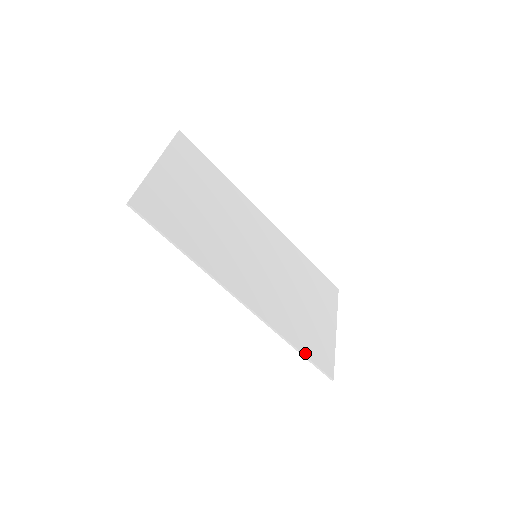
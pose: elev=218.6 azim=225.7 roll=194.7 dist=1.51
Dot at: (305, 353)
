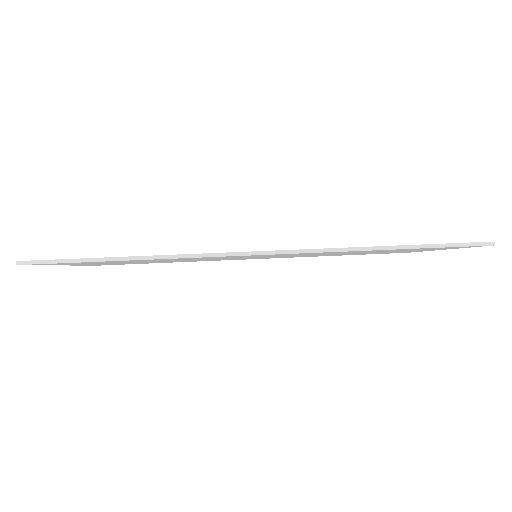
Dot at: (412, 245)
